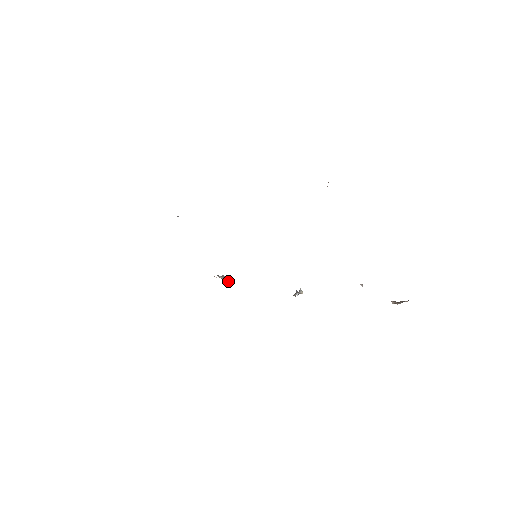
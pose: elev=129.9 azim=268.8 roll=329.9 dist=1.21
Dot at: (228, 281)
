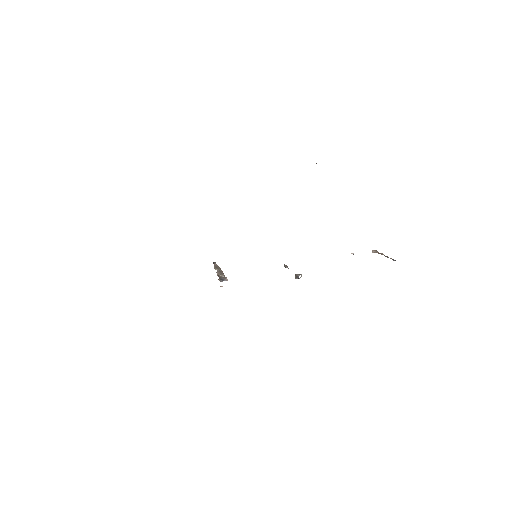
Dot at: (220, 269)
